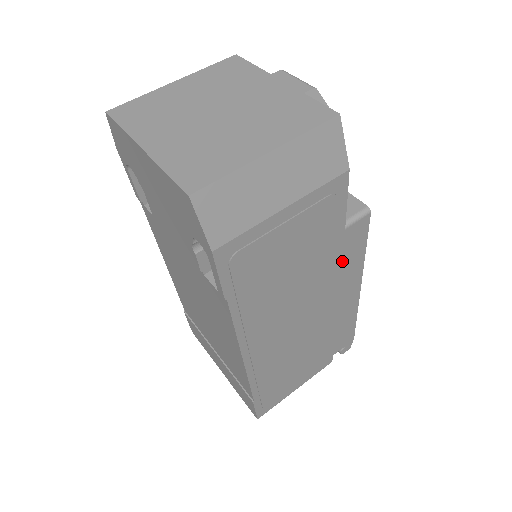
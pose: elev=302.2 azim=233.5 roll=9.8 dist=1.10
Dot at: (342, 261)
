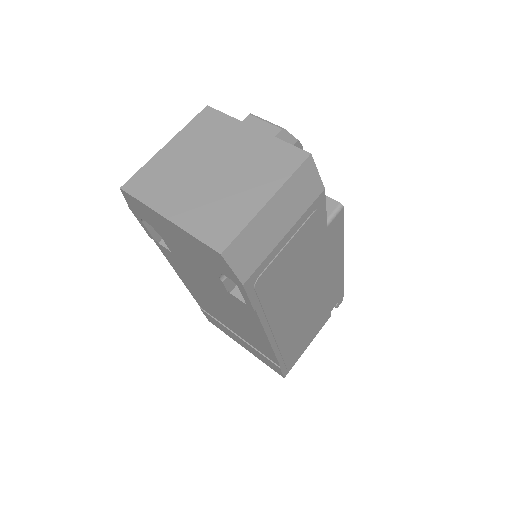
Dot at: (328, 247)
